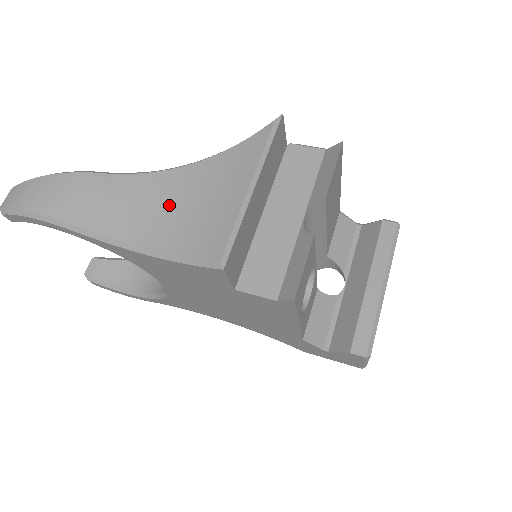
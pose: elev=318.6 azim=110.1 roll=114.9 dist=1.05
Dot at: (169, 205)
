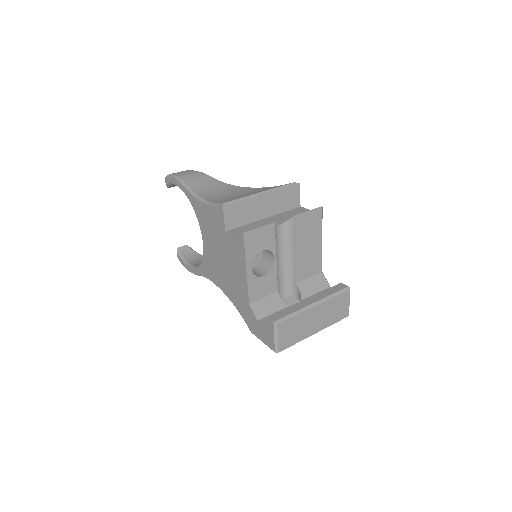
Dot at: (226, 193)
